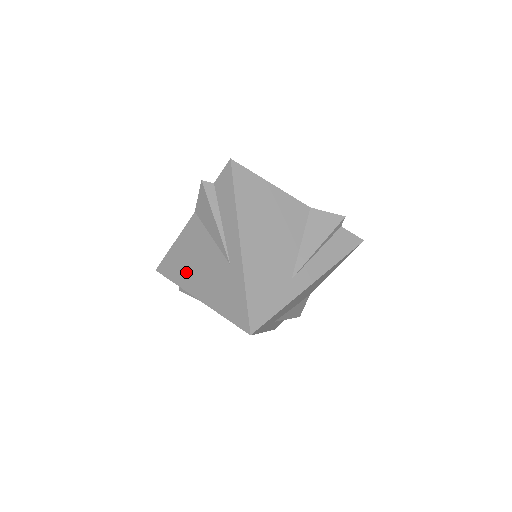
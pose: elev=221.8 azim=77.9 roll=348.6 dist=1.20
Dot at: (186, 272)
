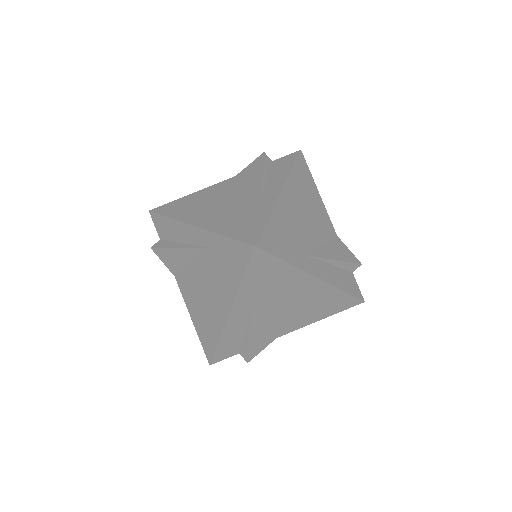
Dot at: (193, 209)
